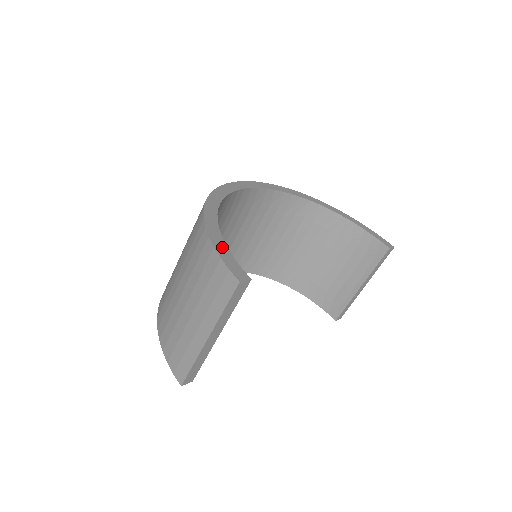
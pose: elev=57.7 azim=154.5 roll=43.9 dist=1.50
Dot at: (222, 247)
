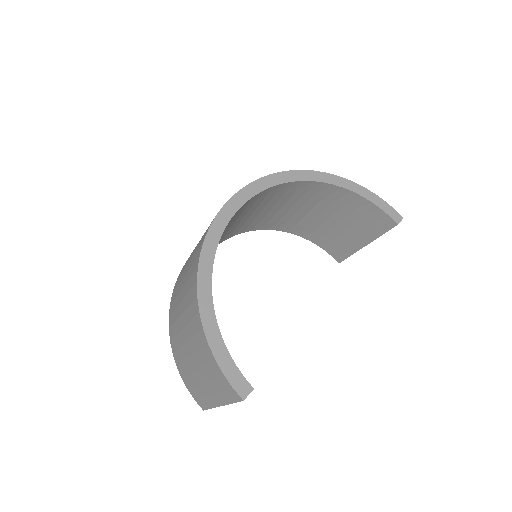
Dot at: (222, 353)
